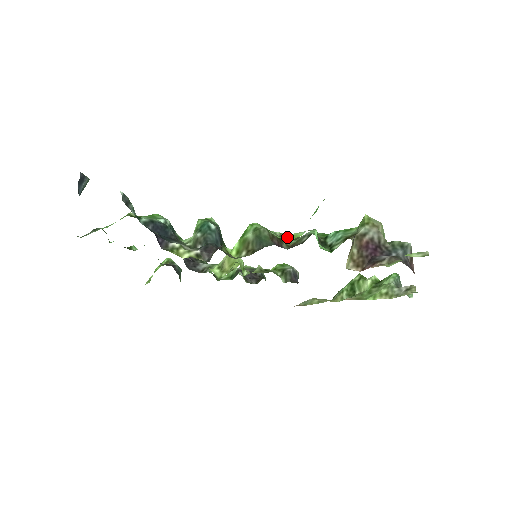
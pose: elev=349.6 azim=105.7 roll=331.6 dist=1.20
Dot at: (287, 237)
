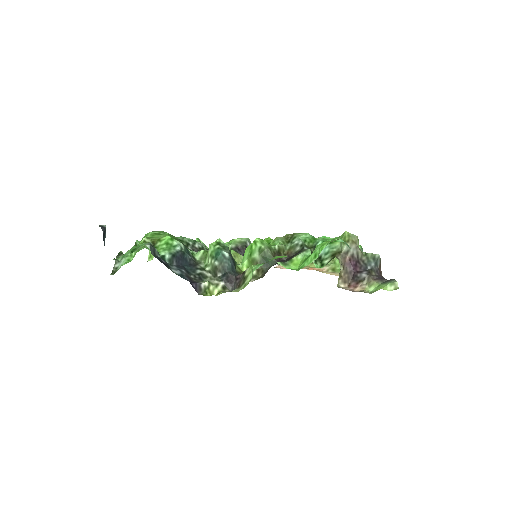
Dot at: (291, 265)
